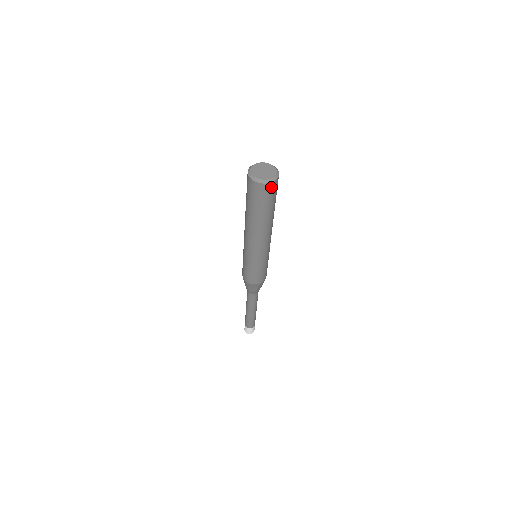
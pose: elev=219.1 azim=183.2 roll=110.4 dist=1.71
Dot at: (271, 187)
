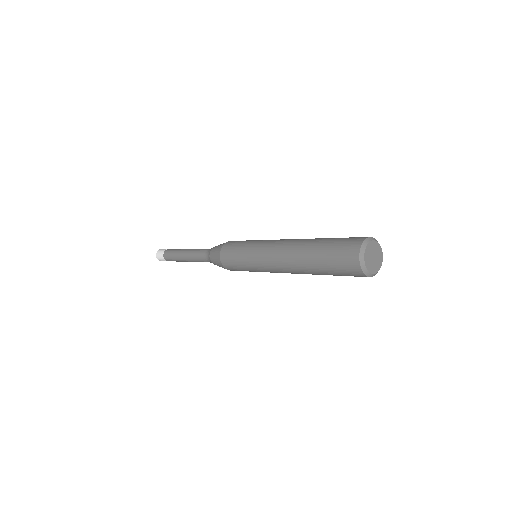
Dot at: occluded
